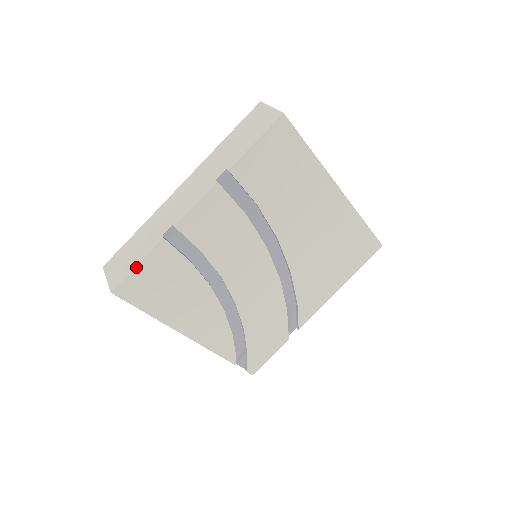
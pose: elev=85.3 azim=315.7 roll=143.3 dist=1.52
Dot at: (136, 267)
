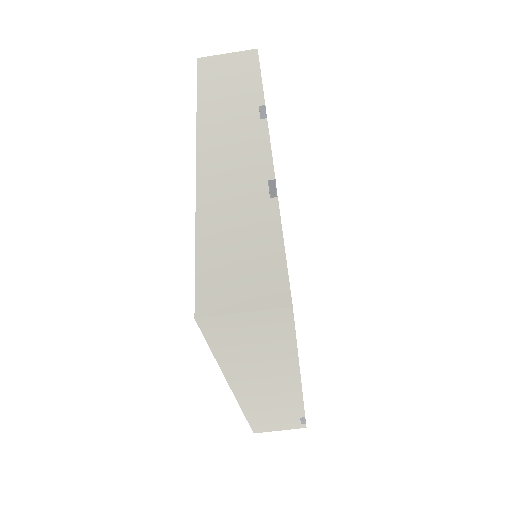
Dot at: (284, 250)
